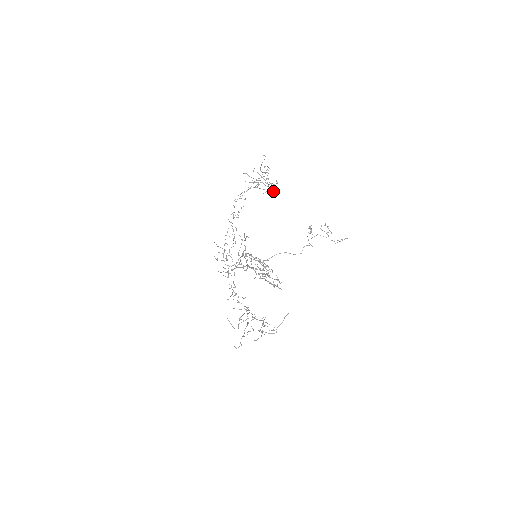
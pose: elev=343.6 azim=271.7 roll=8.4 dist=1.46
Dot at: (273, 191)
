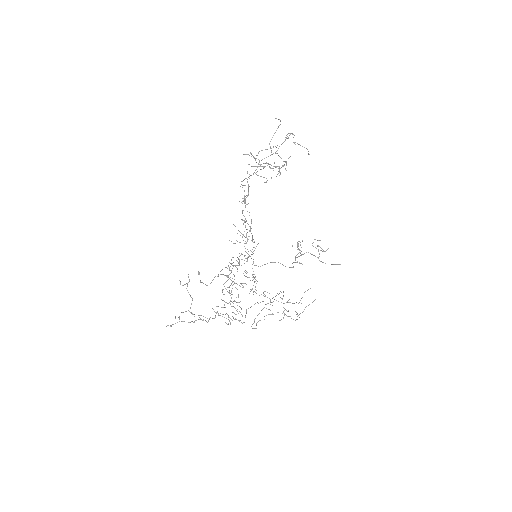
Dot at: occluded
